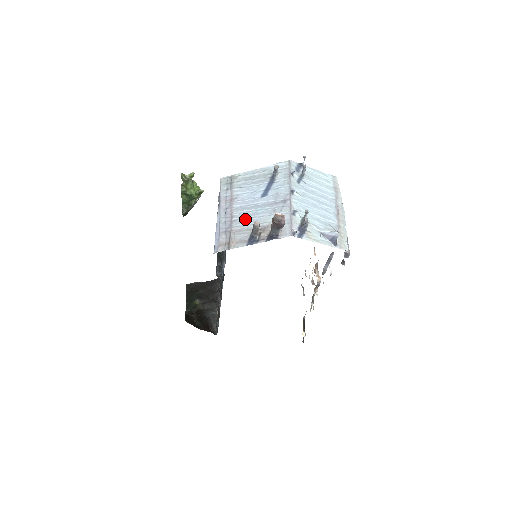
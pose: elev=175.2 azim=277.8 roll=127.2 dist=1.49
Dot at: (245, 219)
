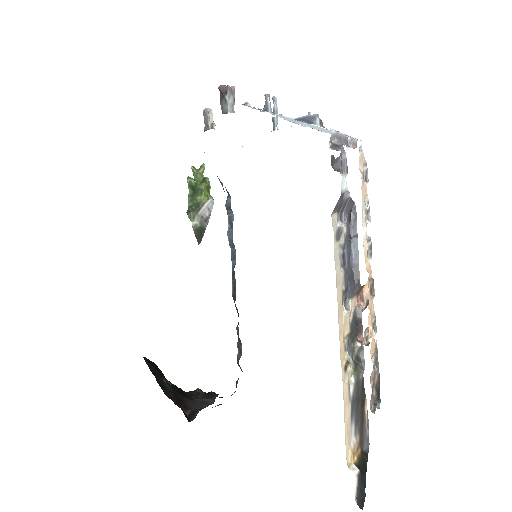
Dot at: occluded
